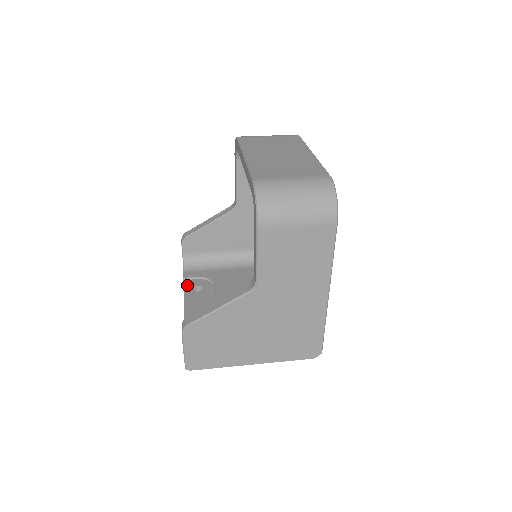
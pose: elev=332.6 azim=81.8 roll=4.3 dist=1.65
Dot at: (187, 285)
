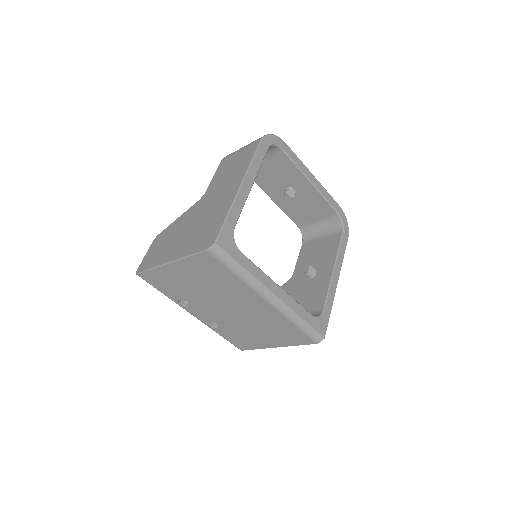
Dot at: occluded
